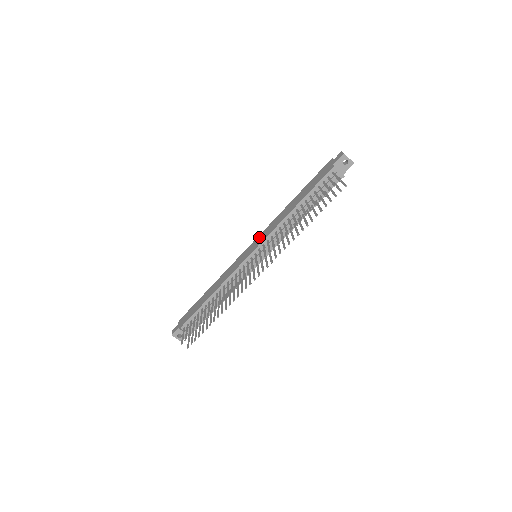
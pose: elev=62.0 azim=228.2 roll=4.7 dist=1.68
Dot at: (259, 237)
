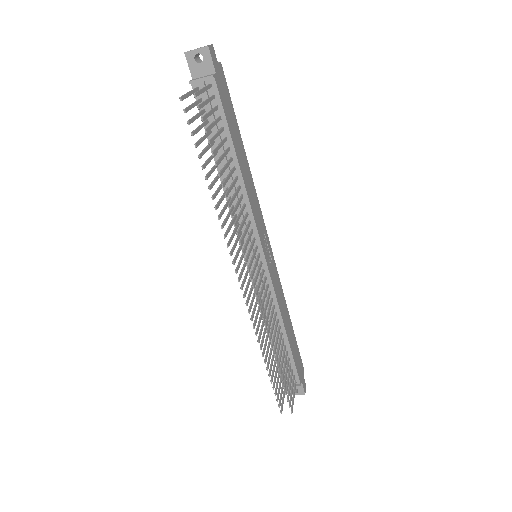
Dot at: occluded
